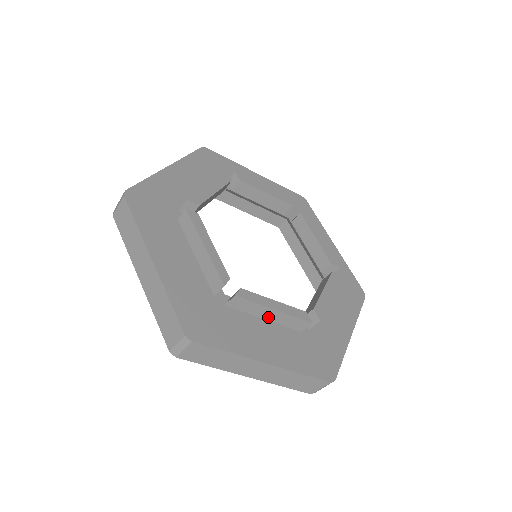
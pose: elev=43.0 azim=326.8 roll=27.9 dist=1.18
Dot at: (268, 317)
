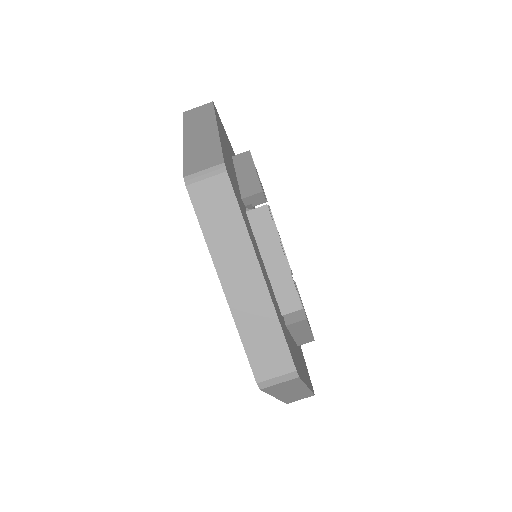
Dot at: (270, 263)
